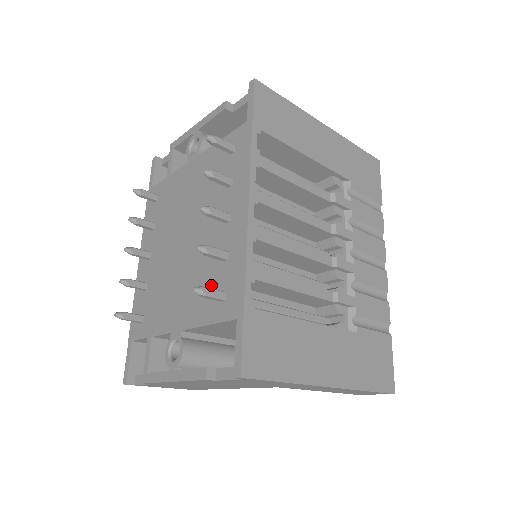
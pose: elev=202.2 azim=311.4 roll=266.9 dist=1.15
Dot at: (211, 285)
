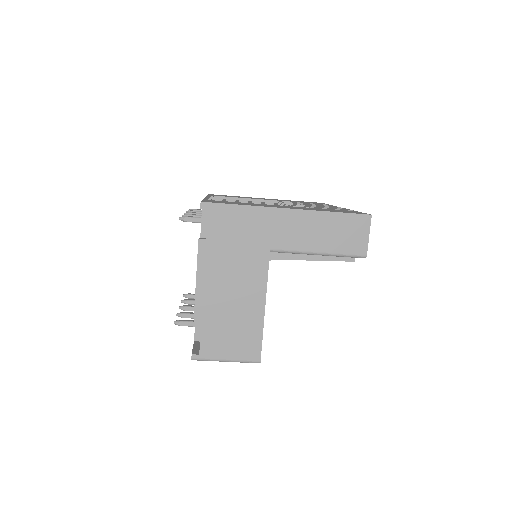
Dot at: occluded
